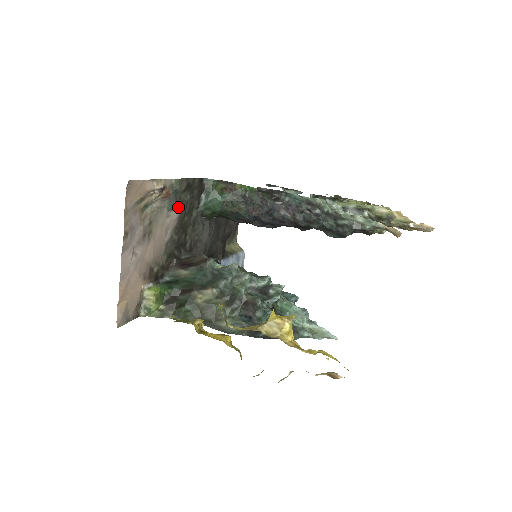
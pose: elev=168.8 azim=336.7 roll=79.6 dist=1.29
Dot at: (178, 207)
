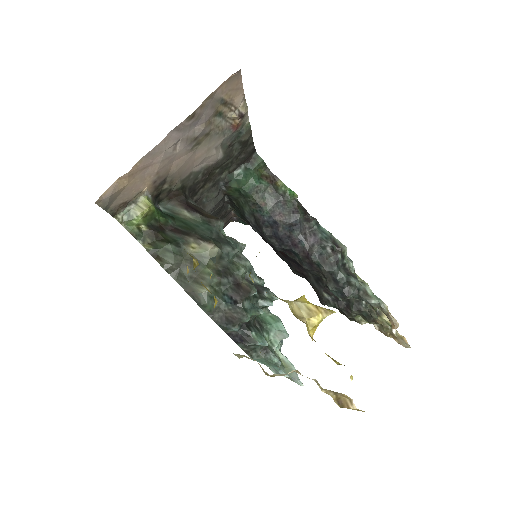
Dot at: (226, 151)
